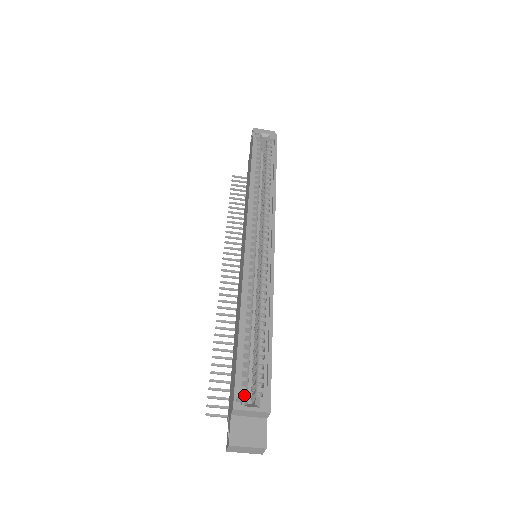
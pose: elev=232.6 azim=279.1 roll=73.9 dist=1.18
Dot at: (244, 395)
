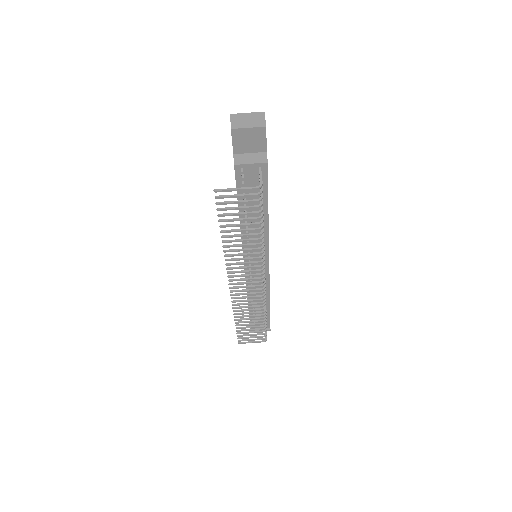
Dot at: occluded
